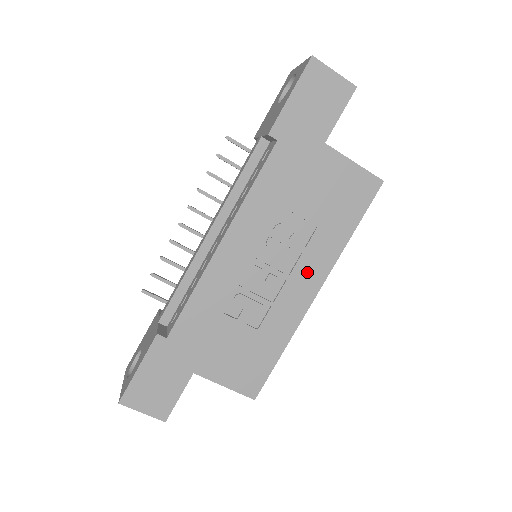
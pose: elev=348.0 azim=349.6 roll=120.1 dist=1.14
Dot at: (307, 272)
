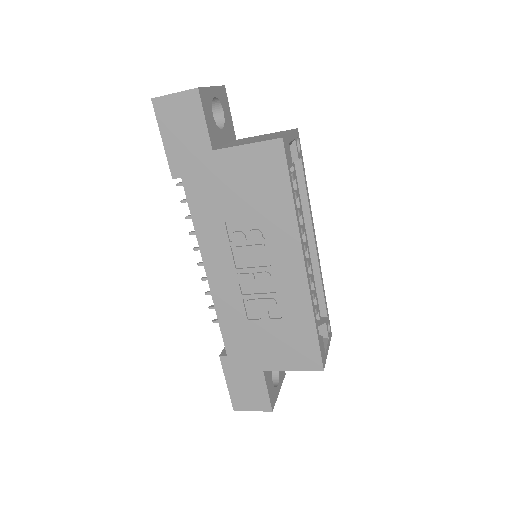
Dot at: (282, 254)
